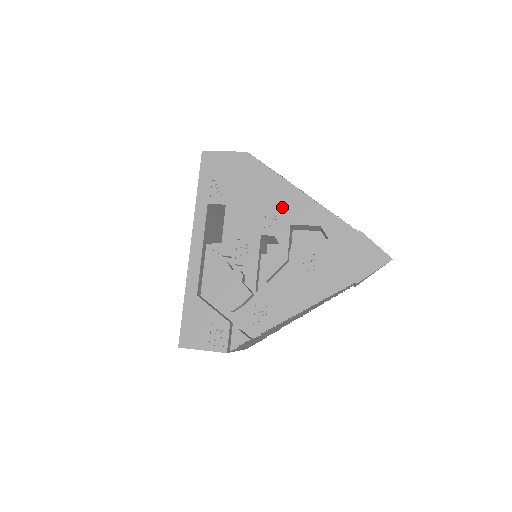
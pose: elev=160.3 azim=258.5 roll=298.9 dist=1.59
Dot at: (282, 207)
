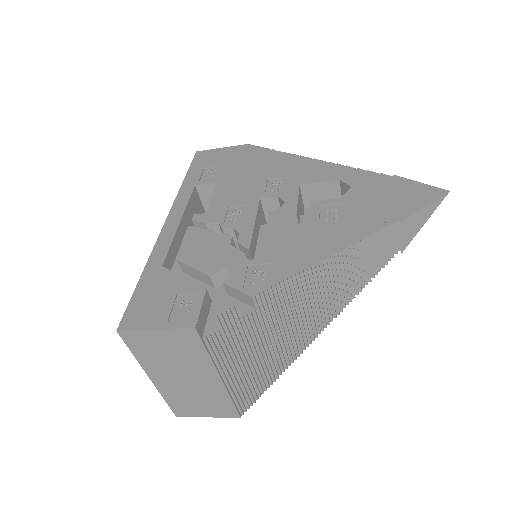
Dot at: (288, 173)
